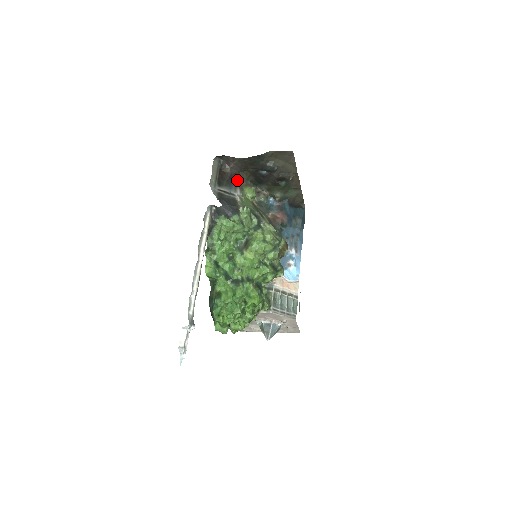
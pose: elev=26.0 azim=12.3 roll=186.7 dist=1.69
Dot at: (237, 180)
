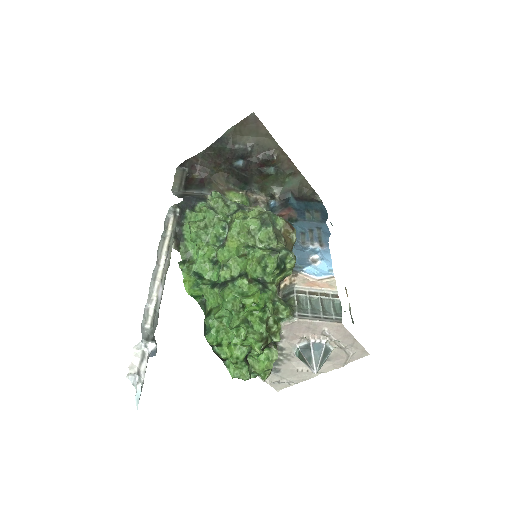
Dot at: (212, 184)
